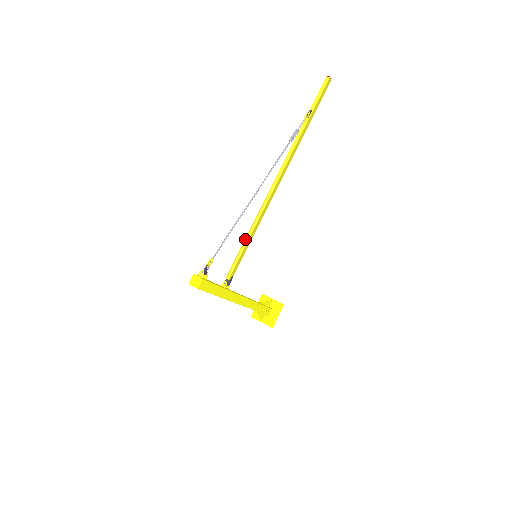
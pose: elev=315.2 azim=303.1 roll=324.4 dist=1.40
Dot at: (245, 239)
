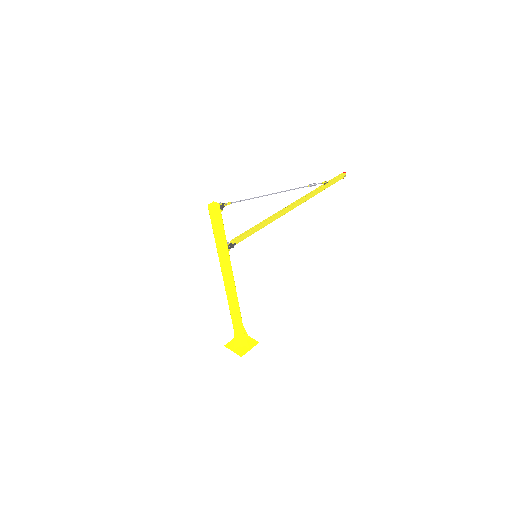
Dot at: (255, 226)
